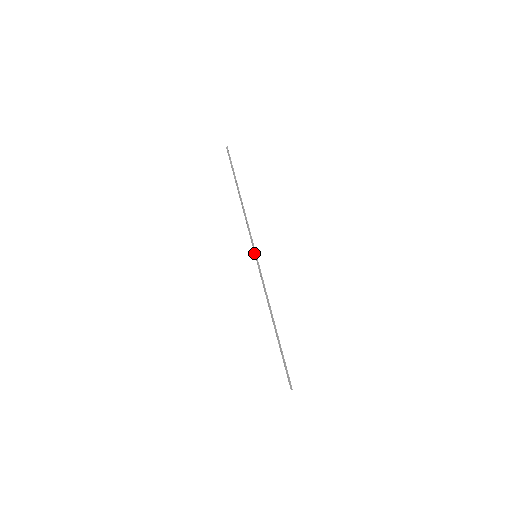
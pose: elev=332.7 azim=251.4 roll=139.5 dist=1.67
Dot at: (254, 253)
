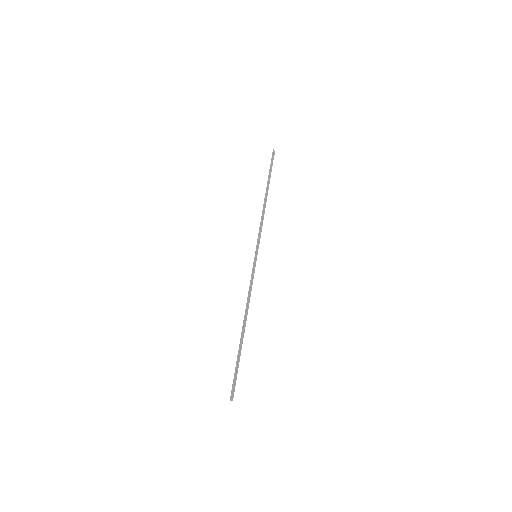
Dot at: (257, 253)
